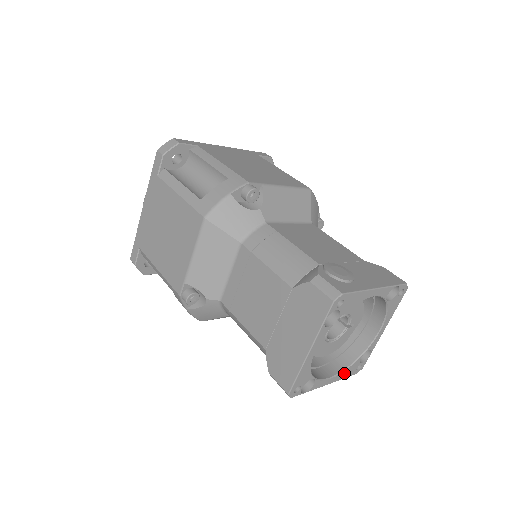
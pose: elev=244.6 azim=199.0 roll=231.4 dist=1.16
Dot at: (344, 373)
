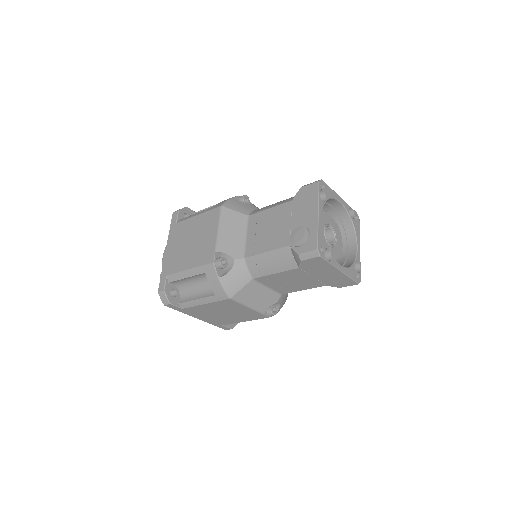
Dot at: (357, 233)
